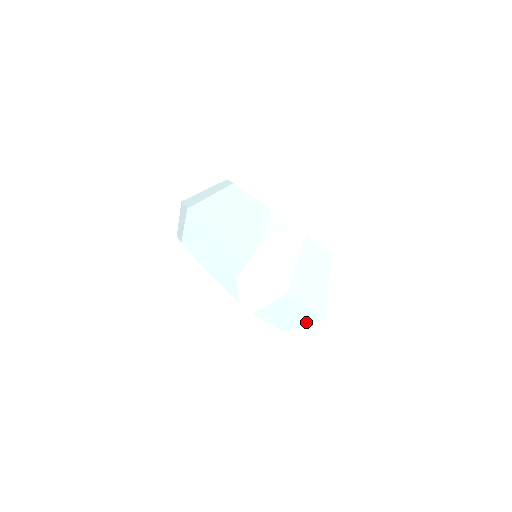
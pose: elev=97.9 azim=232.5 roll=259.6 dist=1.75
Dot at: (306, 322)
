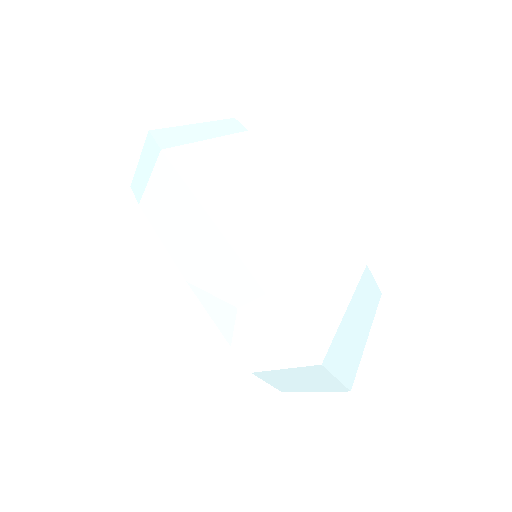
Dot at: (322, 389)
